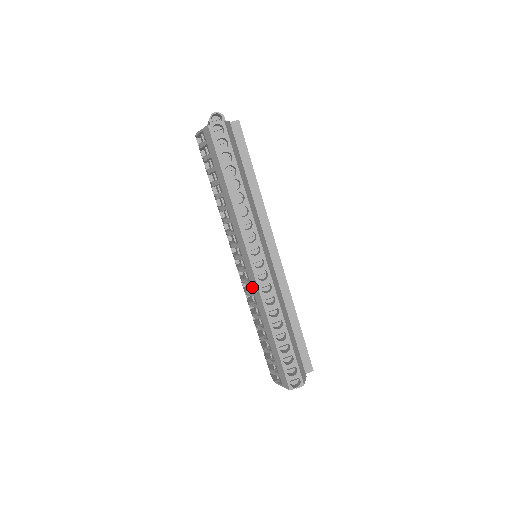
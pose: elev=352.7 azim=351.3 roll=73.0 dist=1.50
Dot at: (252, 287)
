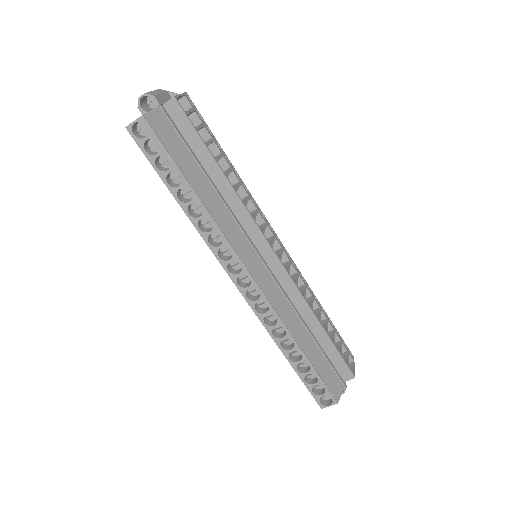
Dot at: occluded
